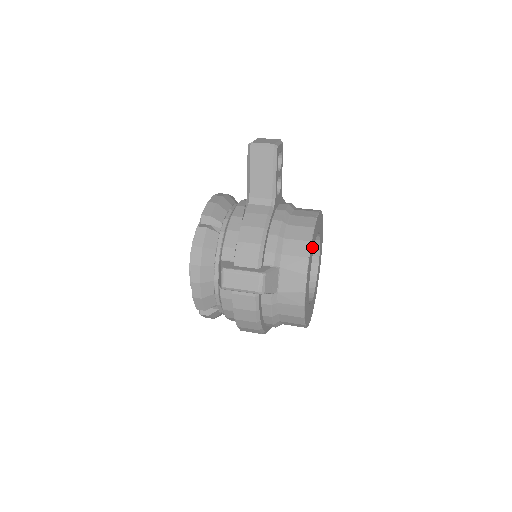
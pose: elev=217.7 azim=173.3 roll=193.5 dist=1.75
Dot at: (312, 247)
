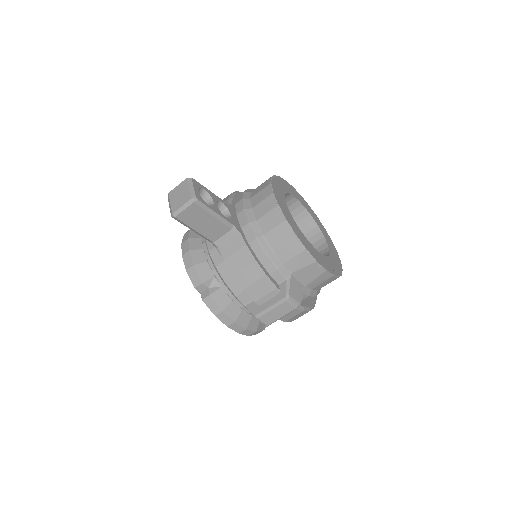
Dot at: (298, 233)
